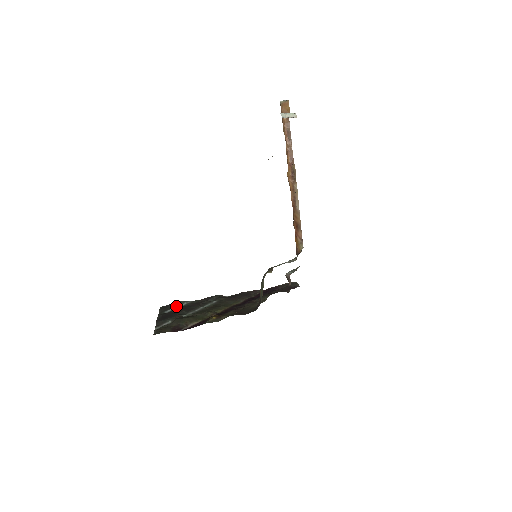
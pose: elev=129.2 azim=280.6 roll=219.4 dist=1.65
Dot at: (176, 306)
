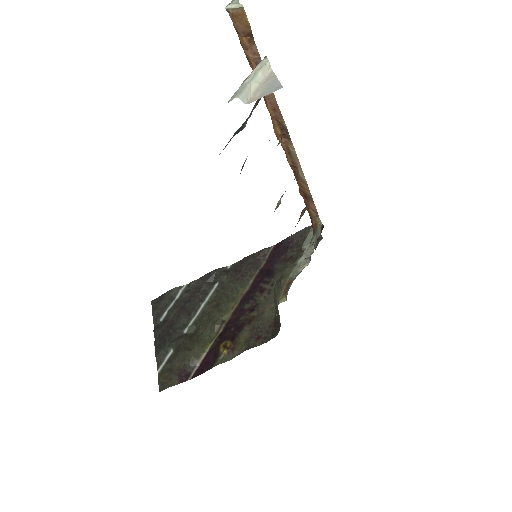
Dot at: (170, 301)
